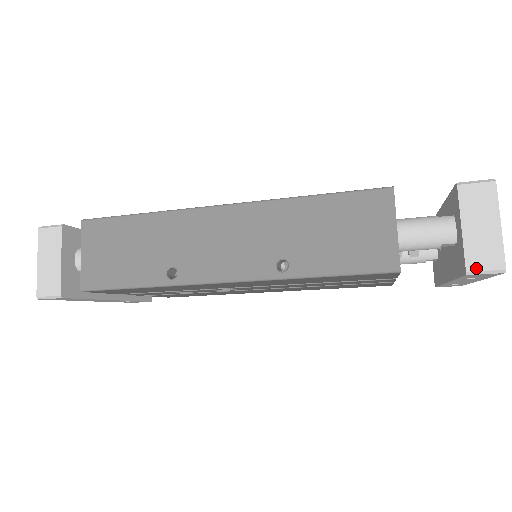
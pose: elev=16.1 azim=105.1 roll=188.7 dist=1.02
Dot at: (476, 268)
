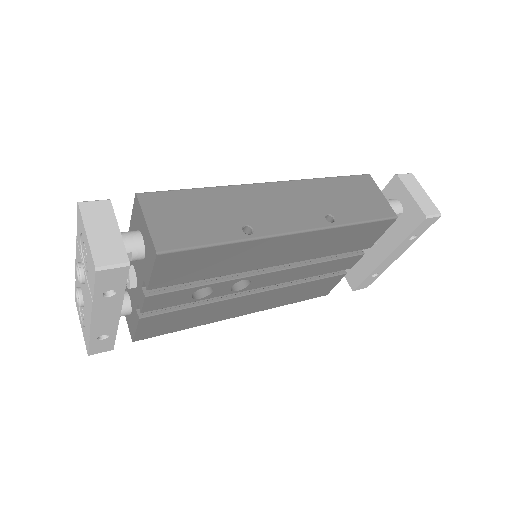
Dot at: (429, 214)
